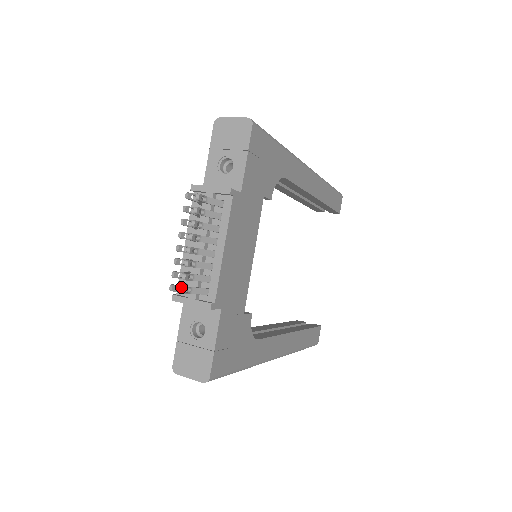
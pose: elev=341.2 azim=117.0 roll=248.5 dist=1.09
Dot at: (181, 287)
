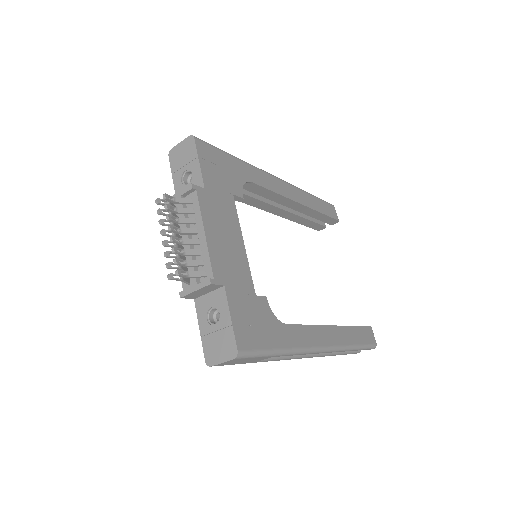
Dot at: occluded
